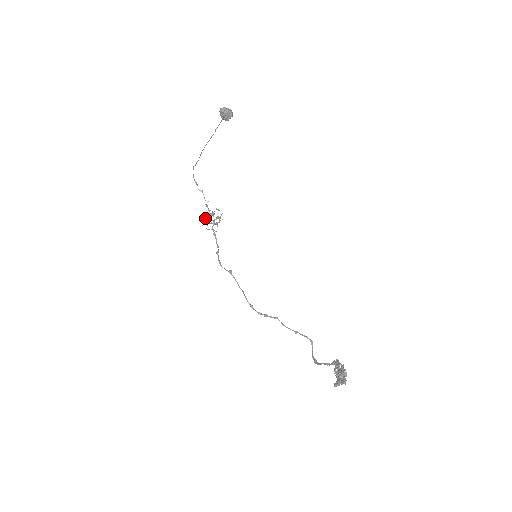
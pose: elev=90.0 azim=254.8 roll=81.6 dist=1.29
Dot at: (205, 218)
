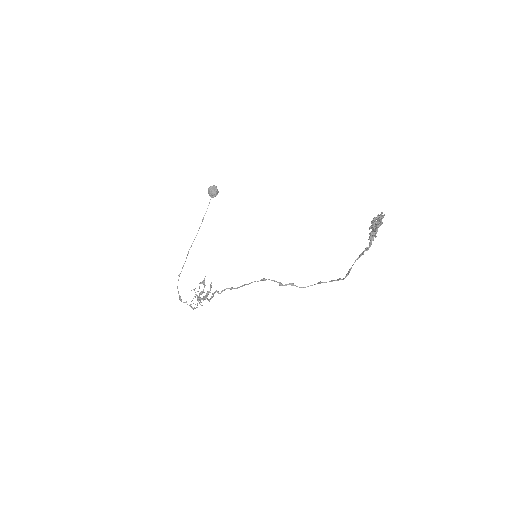
Dot at: (195, 288)
